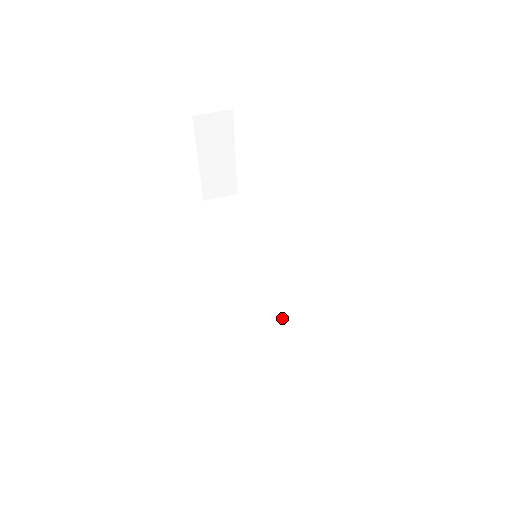
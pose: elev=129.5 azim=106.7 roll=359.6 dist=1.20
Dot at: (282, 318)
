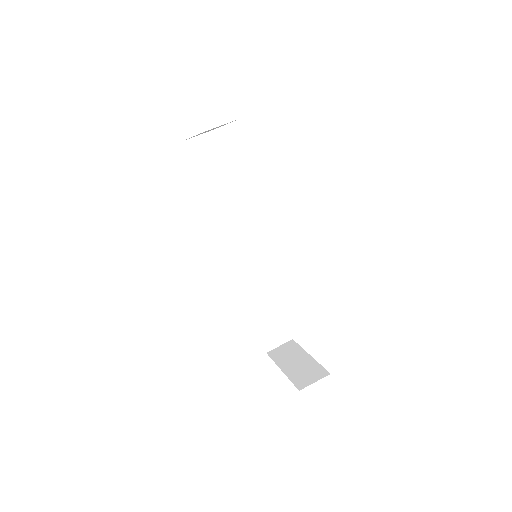
Dot at: (261, 267)
